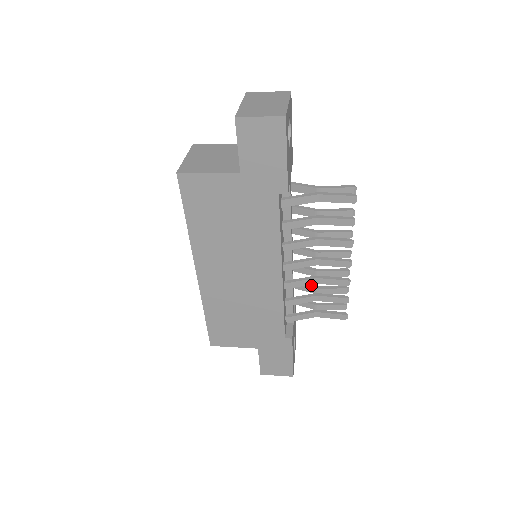
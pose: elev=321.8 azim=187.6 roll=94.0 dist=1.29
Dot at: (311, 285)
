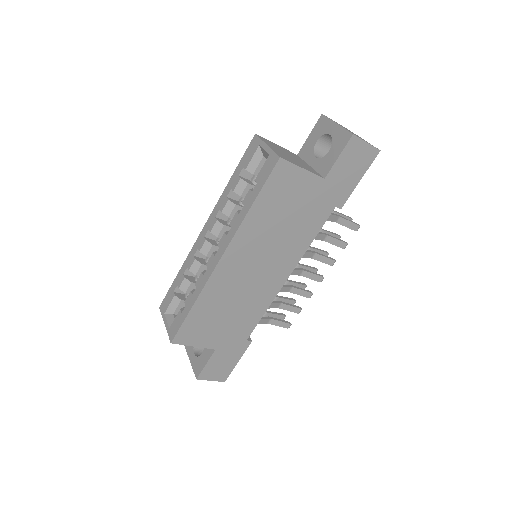
Dot at: occluded
